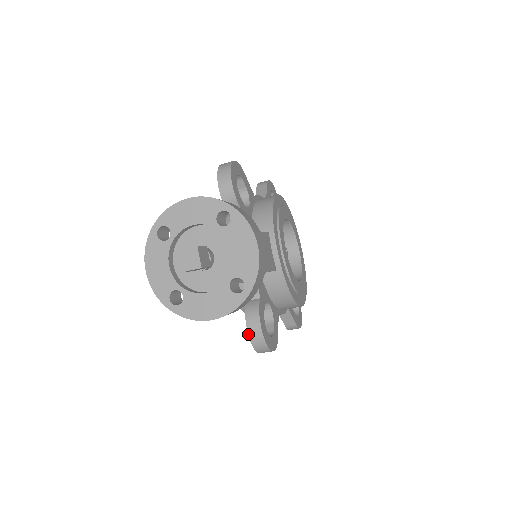
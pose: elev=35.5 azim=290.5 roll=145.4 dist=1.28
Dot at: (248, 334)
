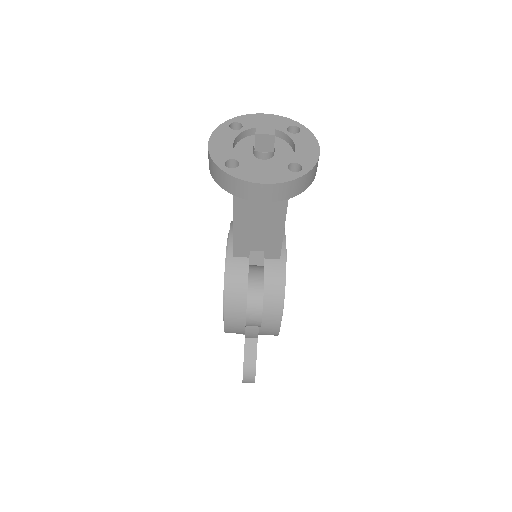
Dot at: (248, 282)
